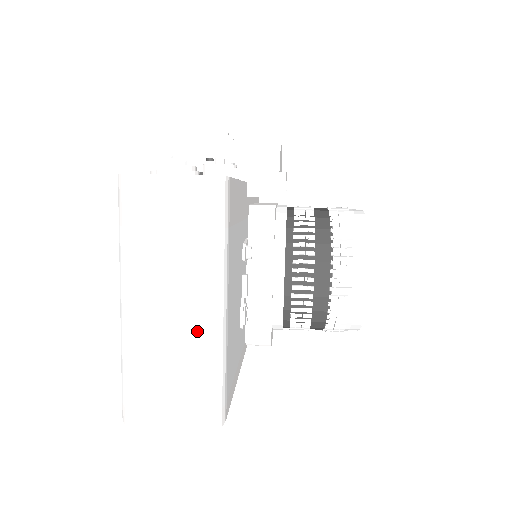
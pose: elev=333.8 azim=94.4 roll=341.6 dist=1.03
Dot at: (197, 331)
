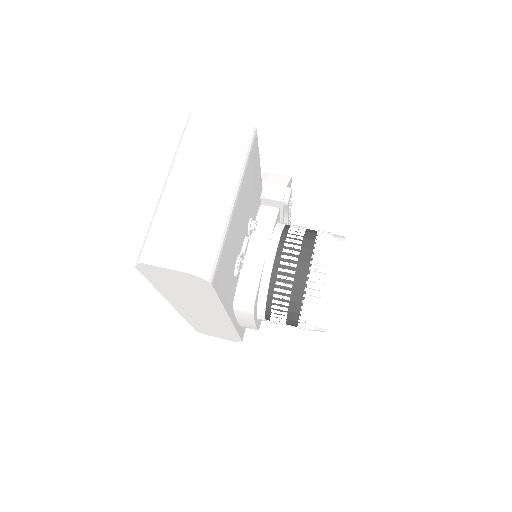
Dot at: (212, 202)
